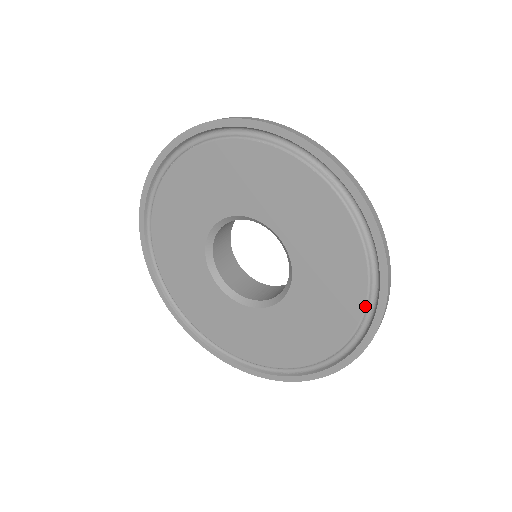
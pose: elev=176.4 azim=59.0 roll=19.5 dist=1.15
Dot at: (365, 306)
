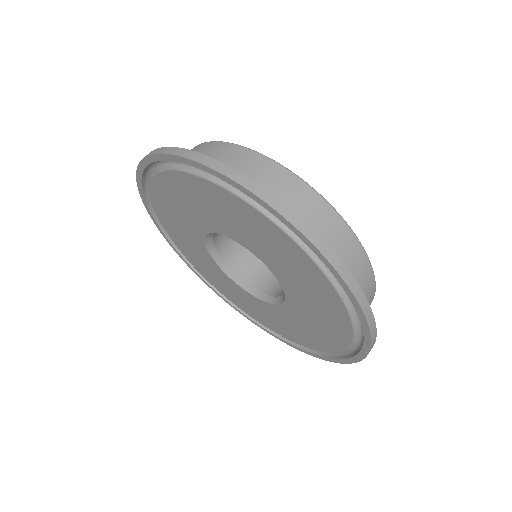
Dot at: (289, 237)
